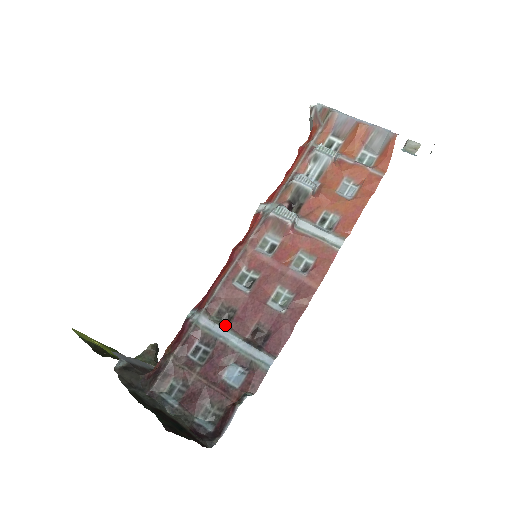
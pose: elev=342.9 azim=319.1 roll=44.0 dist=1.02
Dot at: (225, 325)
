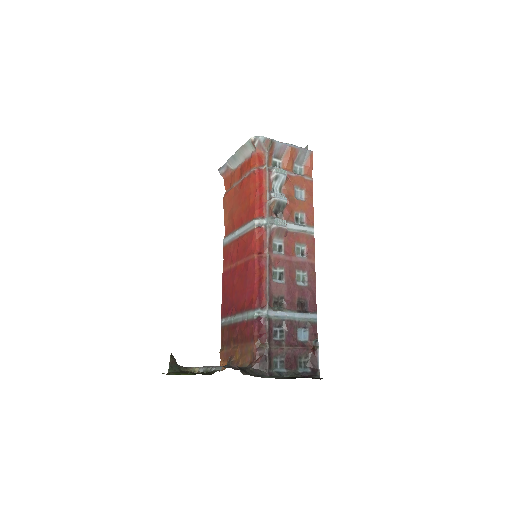
Dot at: (282, 309)
